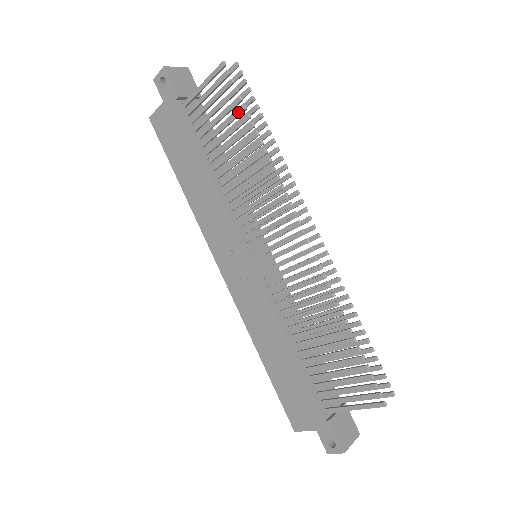
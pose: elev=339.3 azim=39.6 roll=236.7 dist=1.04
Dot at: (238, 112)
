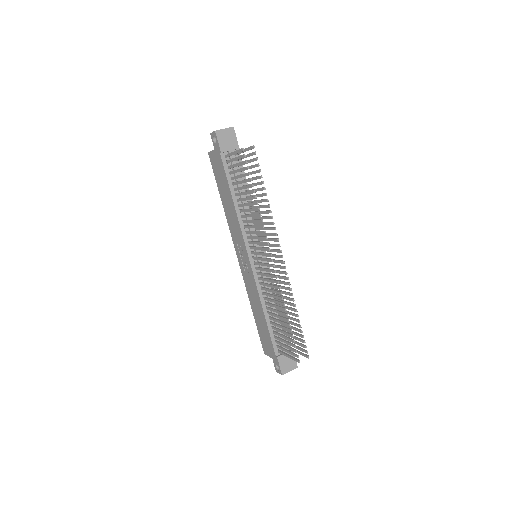
Dot at: (248, 180)
